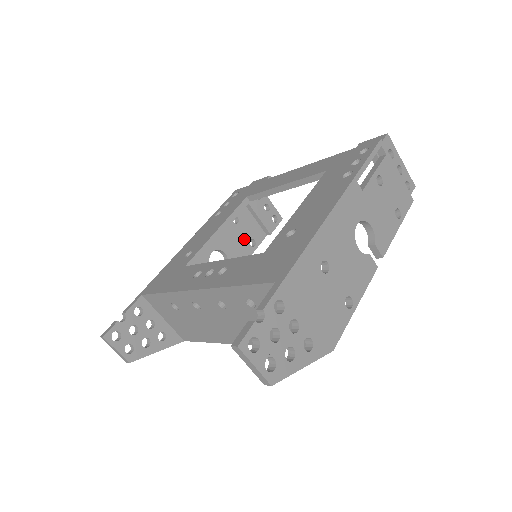
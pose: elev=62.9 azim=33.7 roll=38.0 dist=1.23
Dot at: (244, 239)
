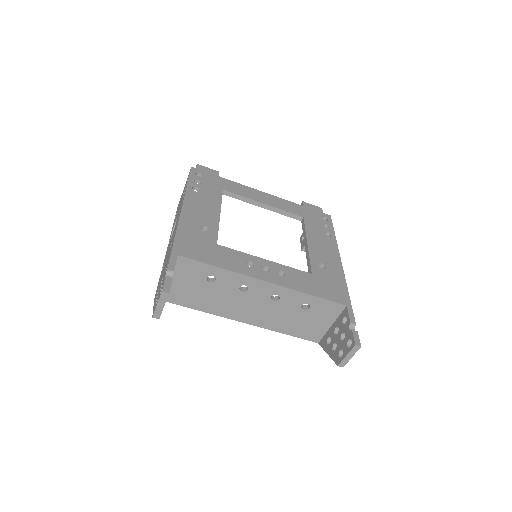
Dot at: occluded
